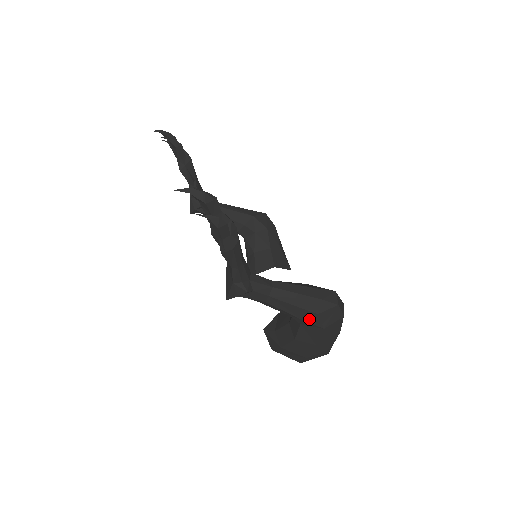
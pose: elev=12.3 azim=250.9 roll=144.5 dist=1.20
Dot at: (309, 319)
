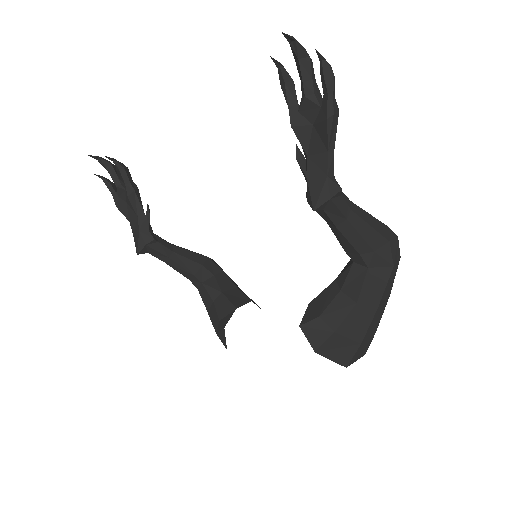
Dot at: (381, 251)
